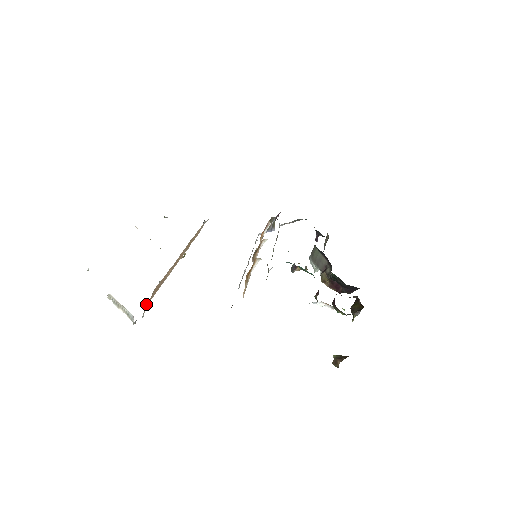
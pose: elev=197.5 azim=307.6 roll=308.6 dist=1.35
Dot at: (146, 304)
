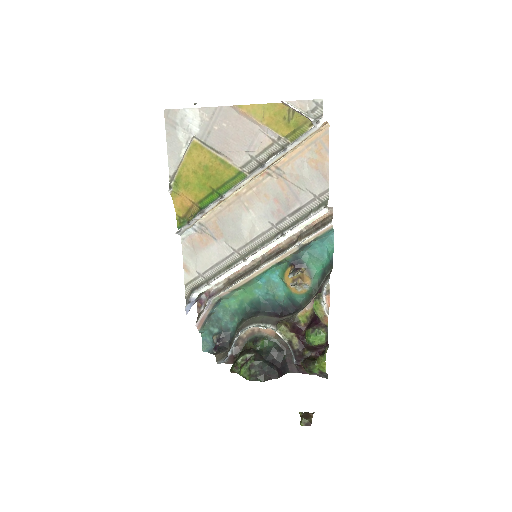
Dot at: occluded
